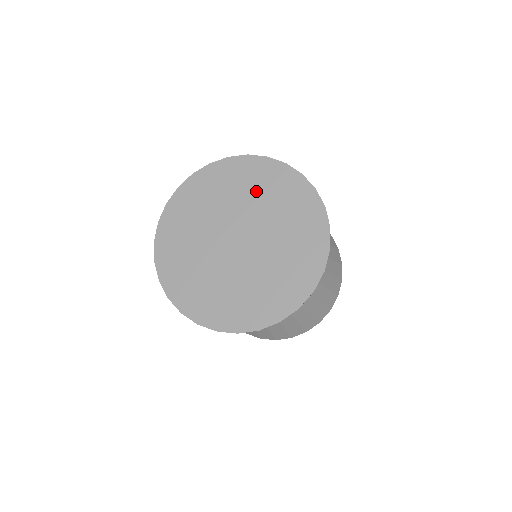
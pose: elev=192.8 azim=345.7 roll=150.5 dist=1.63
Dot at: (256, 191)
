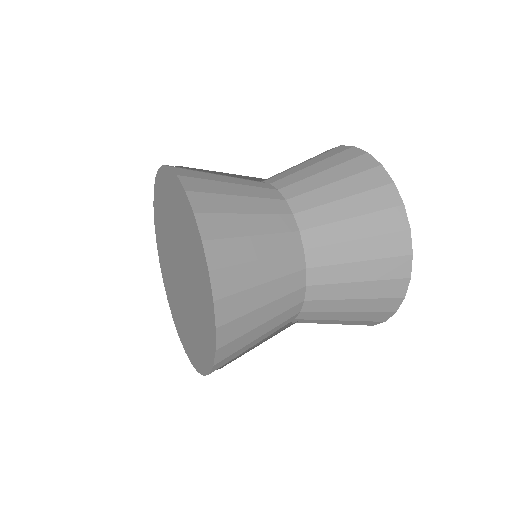
Dot at: (187, 242)
